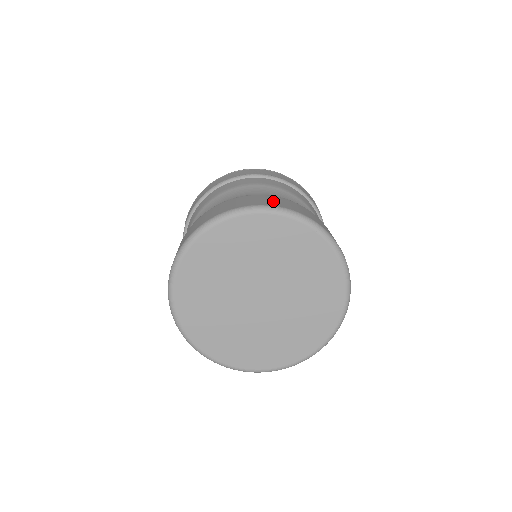
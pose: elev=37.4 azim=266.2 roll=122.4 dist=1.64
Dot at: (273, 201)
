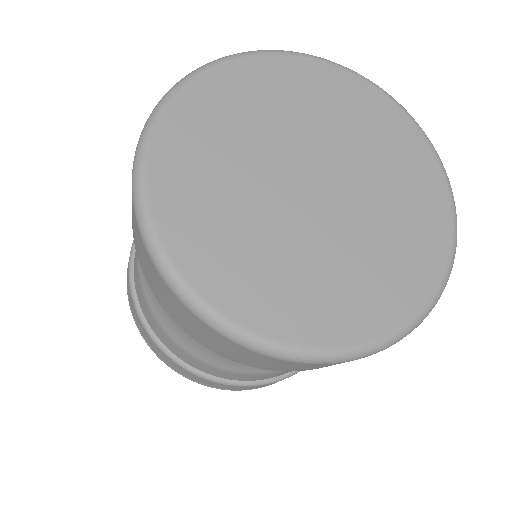
Dot at: occluded
